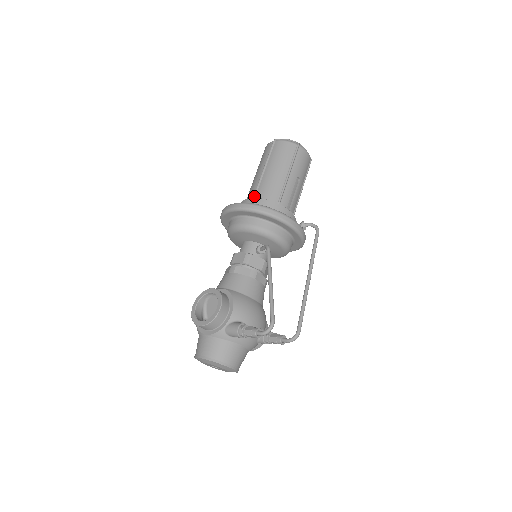
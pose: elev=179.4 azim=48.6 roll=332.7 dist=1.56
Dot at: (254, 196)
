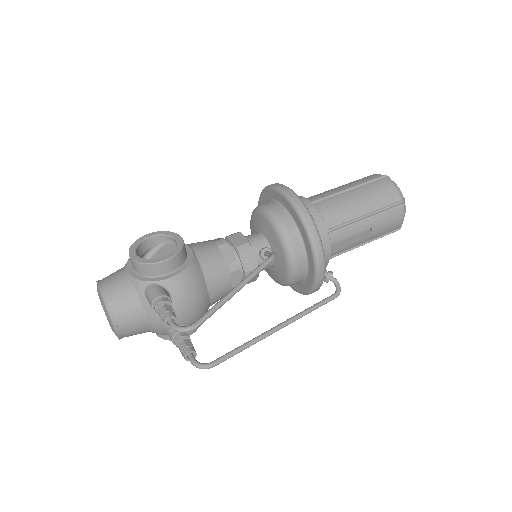
Dot at: (313, 201)
